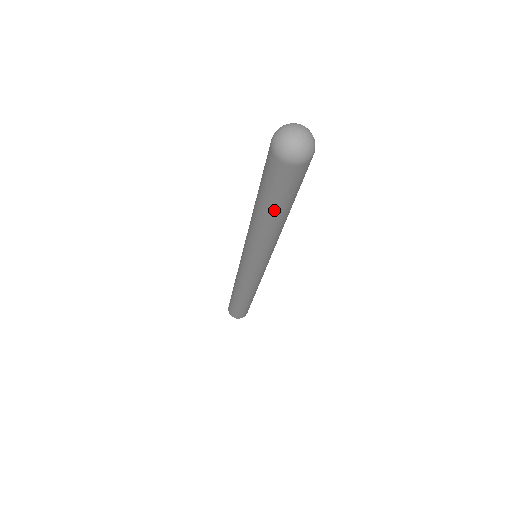
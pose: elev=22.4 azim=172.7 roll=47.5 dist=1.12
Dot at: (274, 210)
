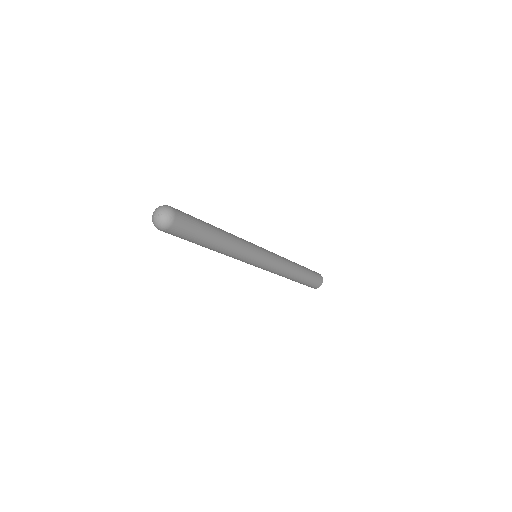
Dot at: (203, 243)
